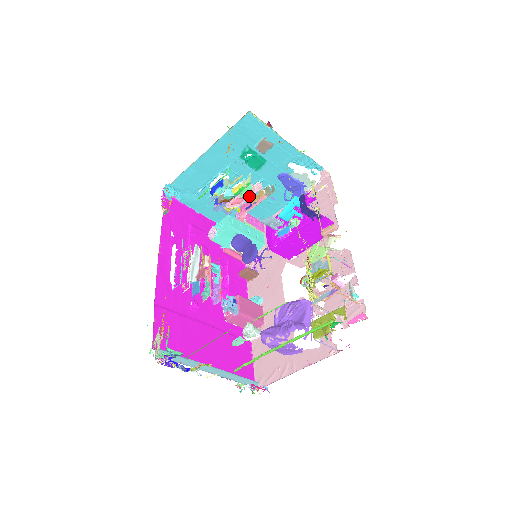
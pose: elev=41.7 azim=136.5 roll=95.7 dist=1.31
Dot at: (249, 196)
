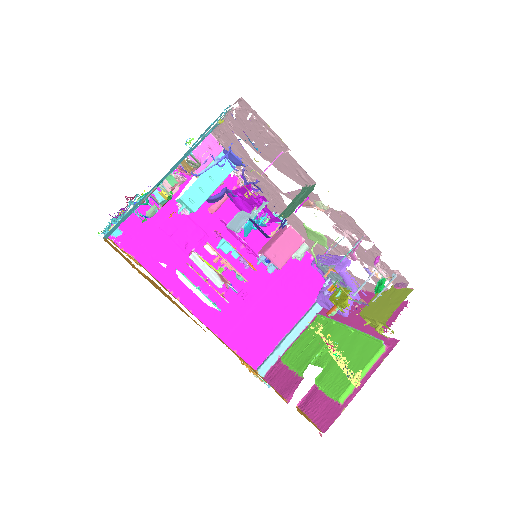
Dot at: (180, 182)
